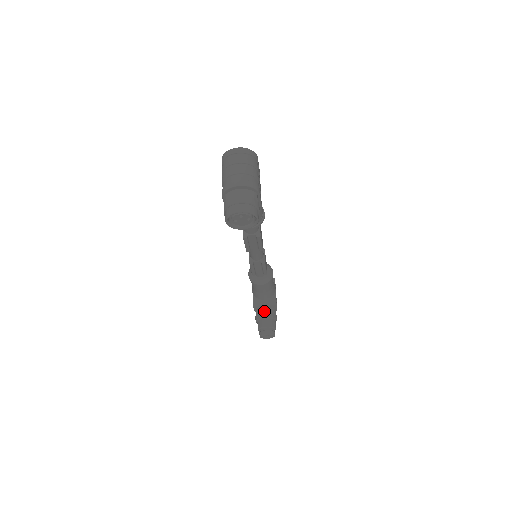
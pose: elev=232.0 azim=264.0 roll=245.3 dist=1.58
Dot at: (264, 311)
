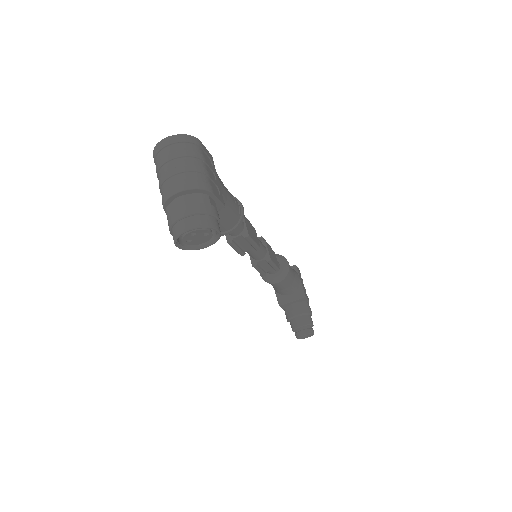
Dot at: (293, 308)
